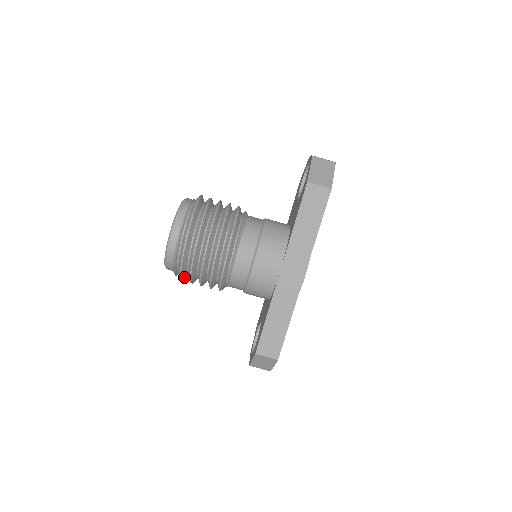
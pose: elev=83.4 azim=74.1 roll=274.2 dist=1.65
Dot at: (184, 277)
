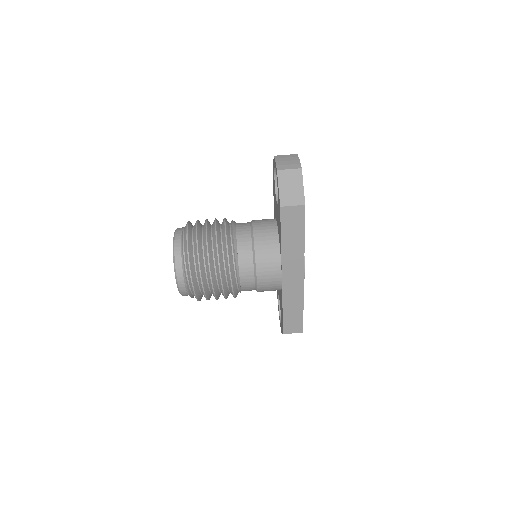
Dot at: occluded
